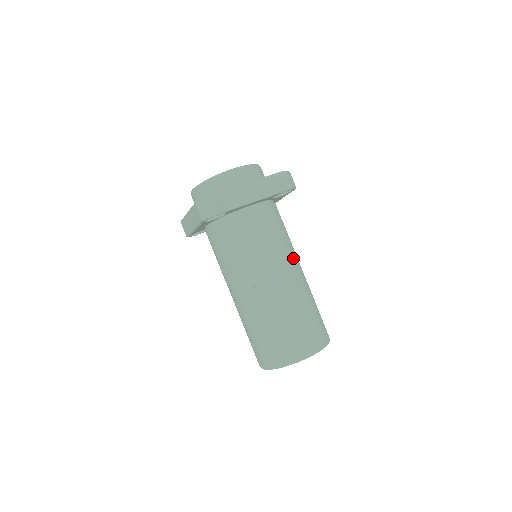
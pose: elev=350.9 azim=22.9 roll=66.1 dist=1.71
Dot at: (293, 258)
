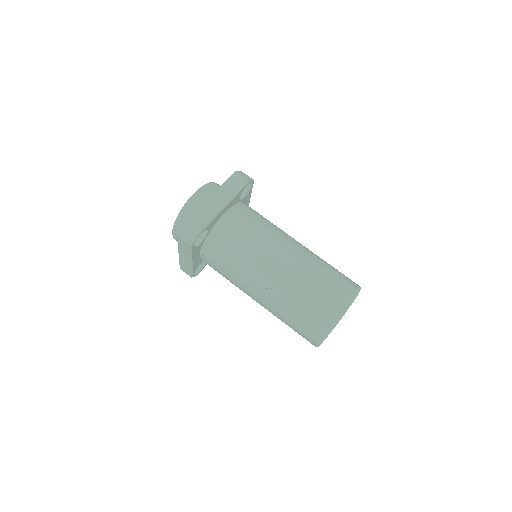
Dot at: (286, 236)
